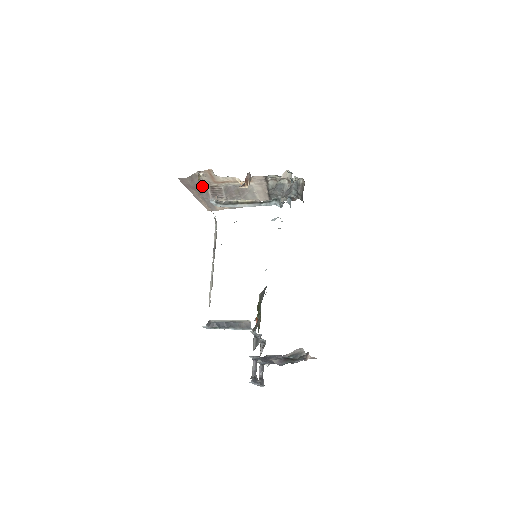
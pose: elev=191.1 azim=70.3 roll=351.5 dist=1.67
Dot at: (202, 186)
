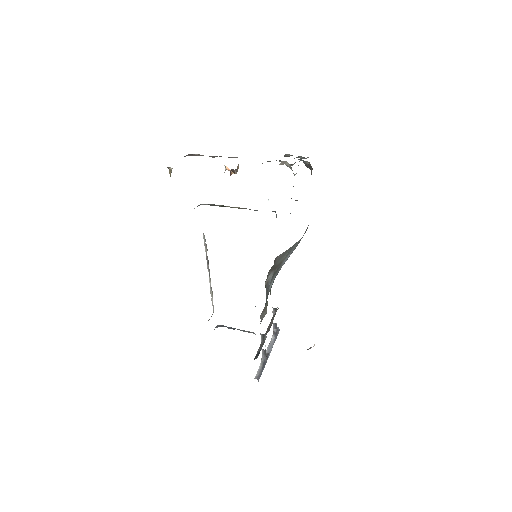
Dot at: occluded
